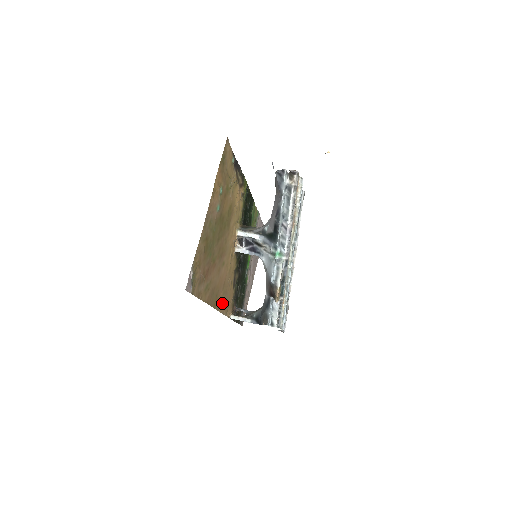
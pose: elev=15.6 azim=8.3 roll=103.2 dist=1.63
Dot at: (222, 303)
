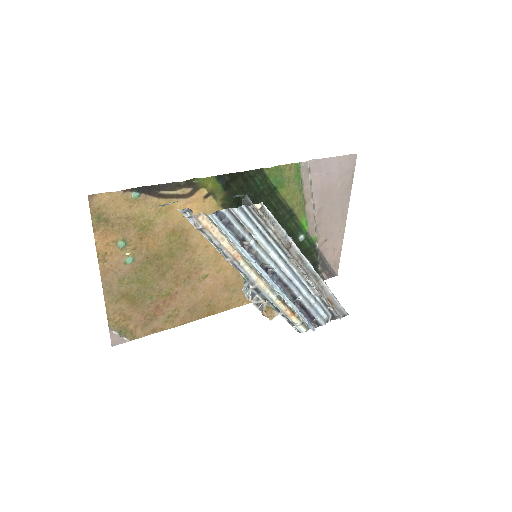
Dot at: (237, 298)
